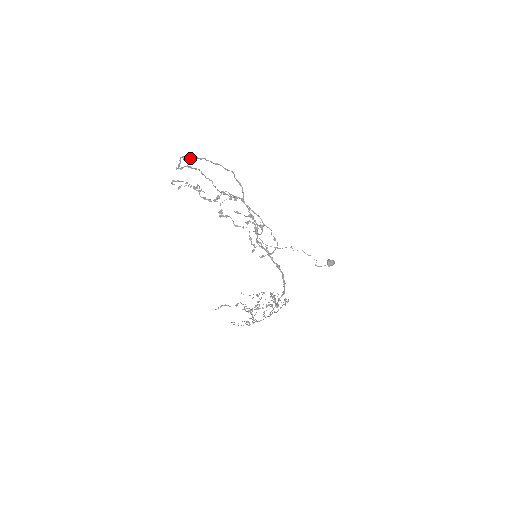
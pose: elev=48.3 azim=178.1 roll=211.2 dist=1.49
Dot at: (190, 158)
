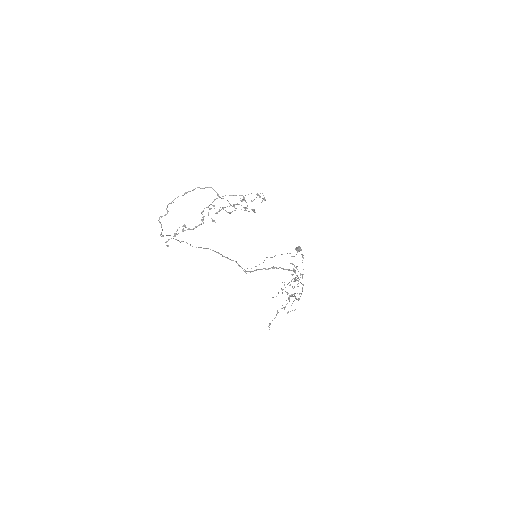
Dot at: (166, 209)
